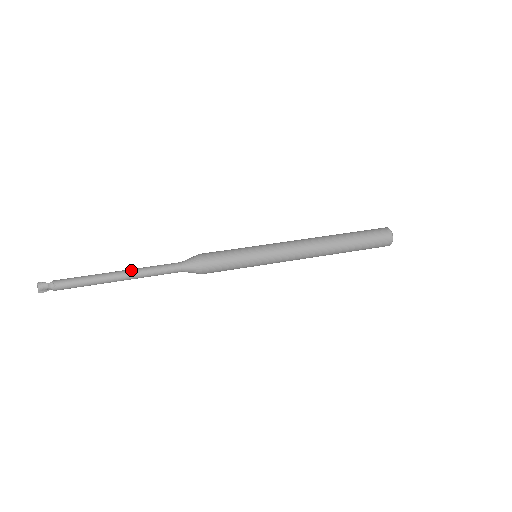
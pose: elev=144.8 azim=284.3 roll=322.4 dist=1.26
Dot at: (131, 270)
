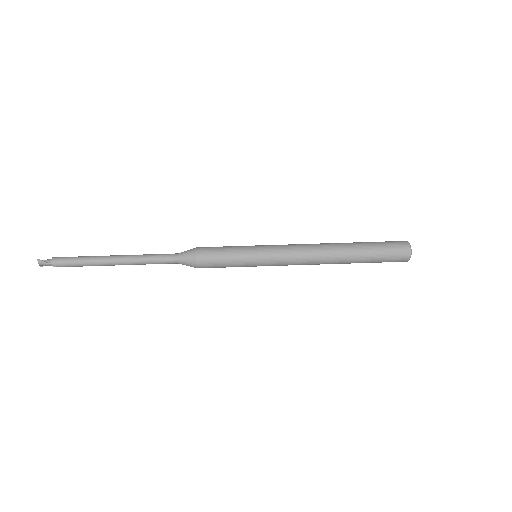
Dot at: (127, 260)
